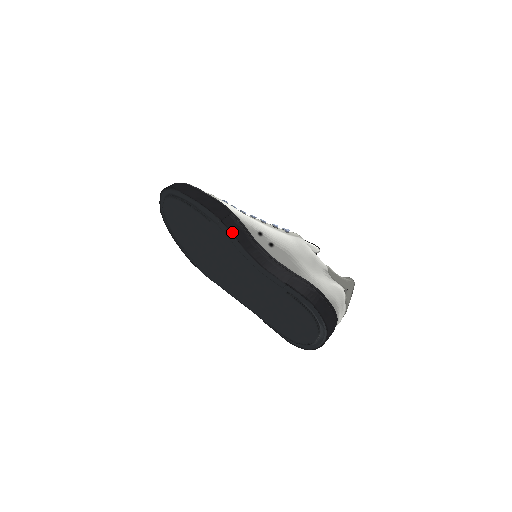
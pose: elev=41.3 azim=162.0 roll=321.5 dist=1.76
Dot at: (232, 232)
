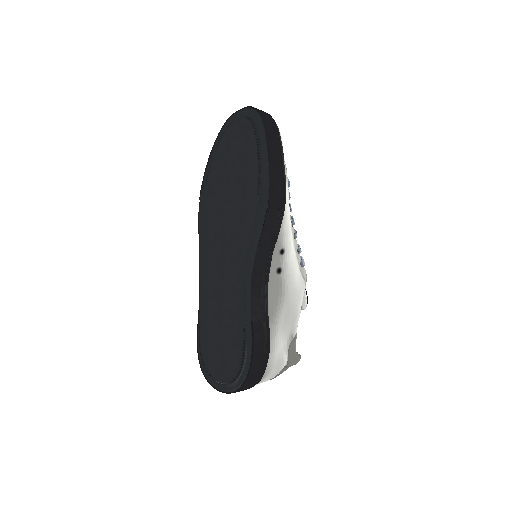
Dot at: (264, 228)
